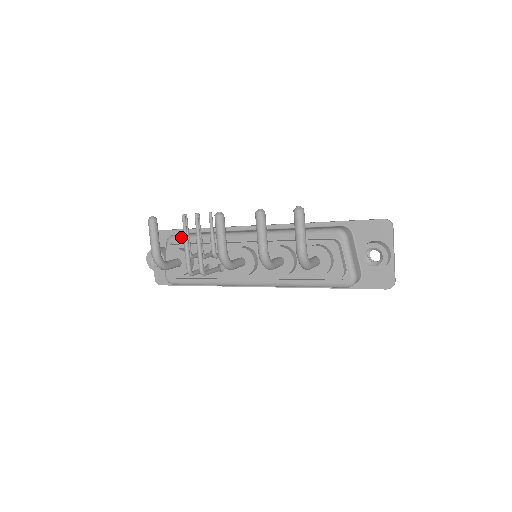
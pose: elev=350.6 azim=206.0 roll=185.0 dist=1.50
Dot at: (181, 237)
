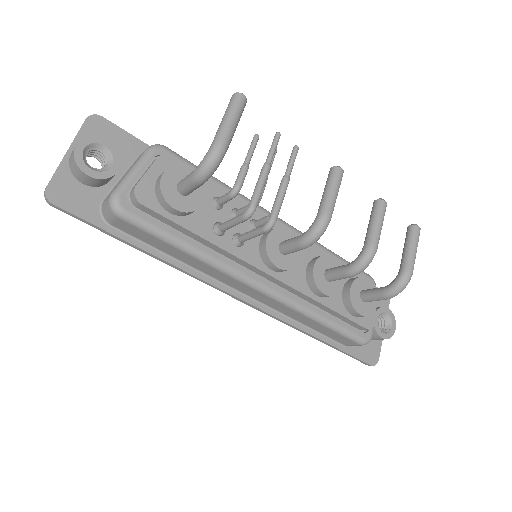
Dot at: (185, 159)
